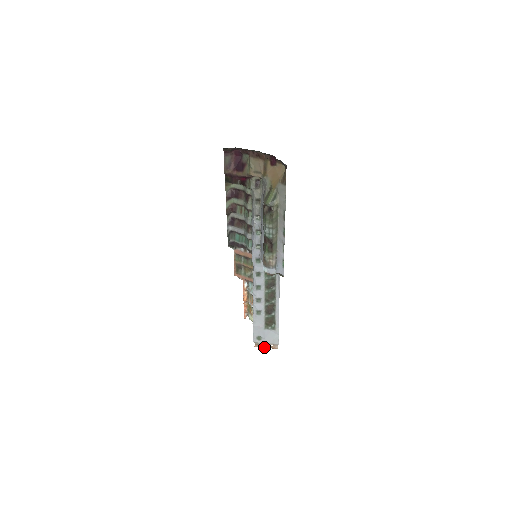
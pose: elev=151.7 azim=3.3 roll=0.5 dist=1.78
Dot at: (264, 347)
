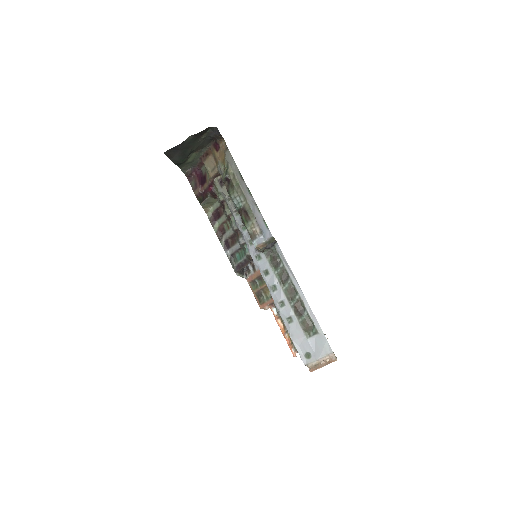
Dot at: (320, 367)
